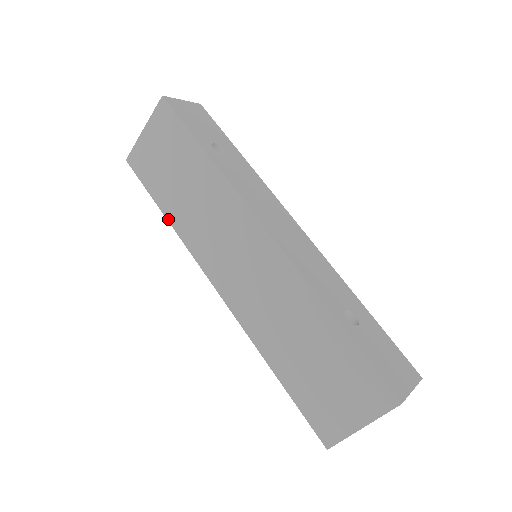
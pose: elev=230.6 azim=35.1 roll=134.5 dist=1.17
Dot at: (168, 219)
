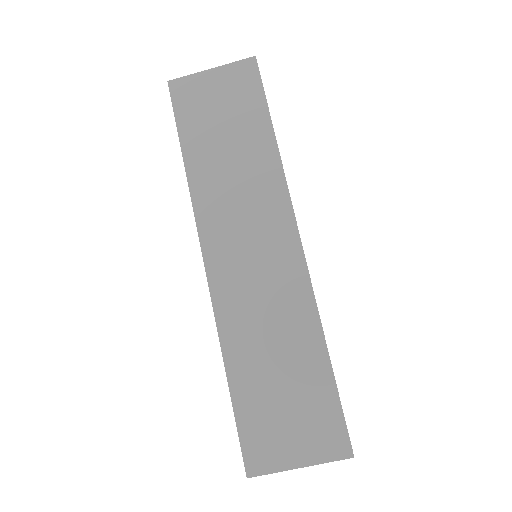
Dot at: (186, 167)
